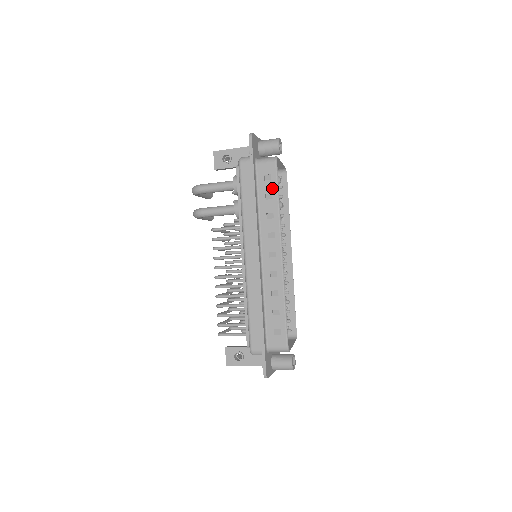
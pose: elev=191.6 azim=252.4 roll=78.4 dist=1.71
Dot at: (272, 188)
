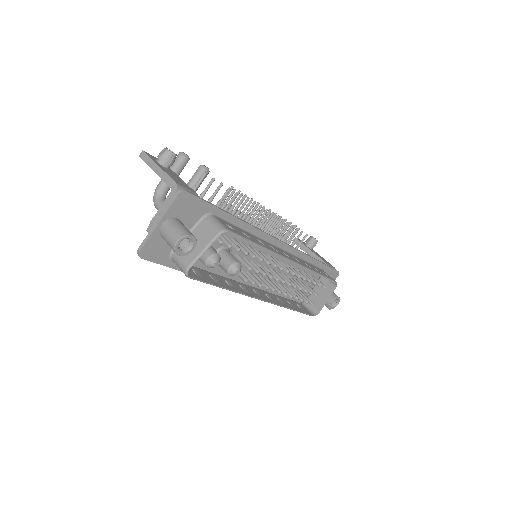
Dot at: occluded
